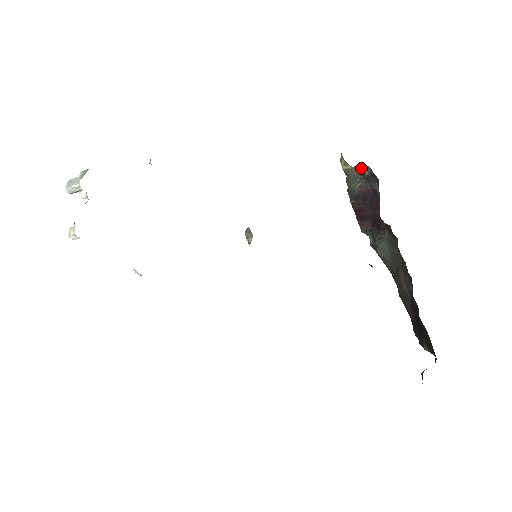
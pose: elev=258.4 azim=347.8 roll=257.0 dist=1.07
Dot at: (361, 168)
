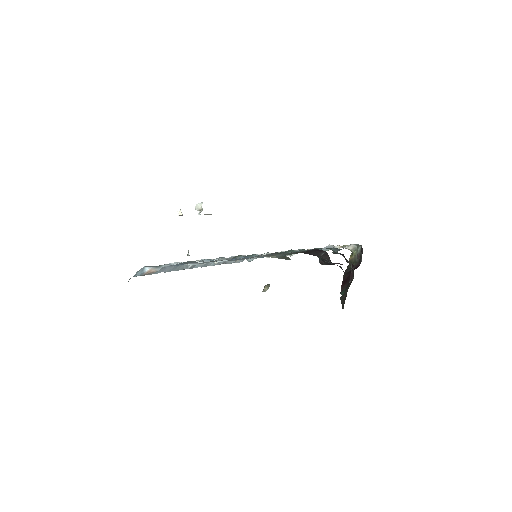
Dot at: (358, 250)
